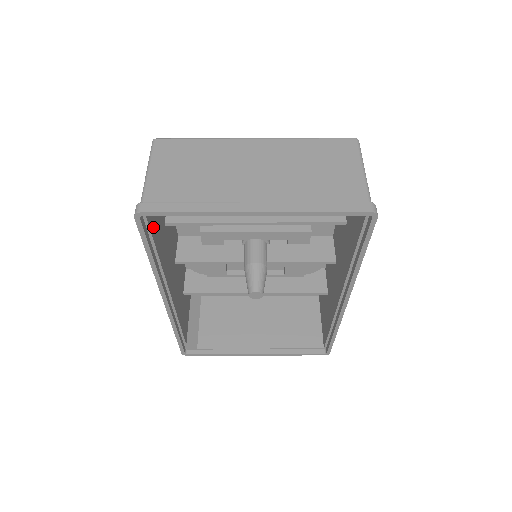
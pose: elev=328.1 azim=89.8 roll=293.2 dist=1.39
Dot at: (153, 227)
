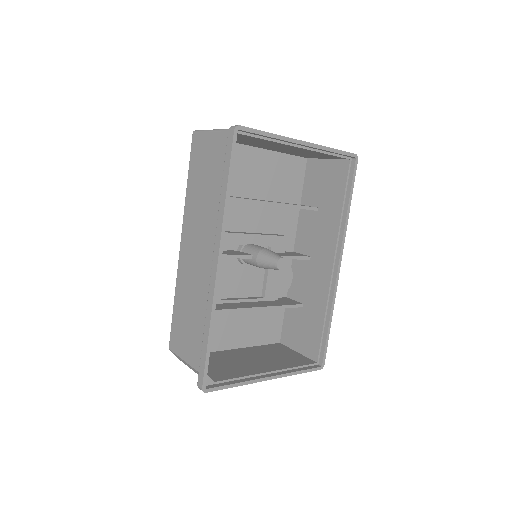
Dot at: occluded
